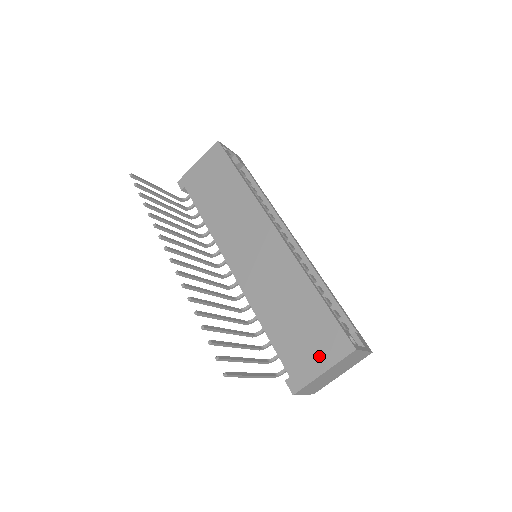
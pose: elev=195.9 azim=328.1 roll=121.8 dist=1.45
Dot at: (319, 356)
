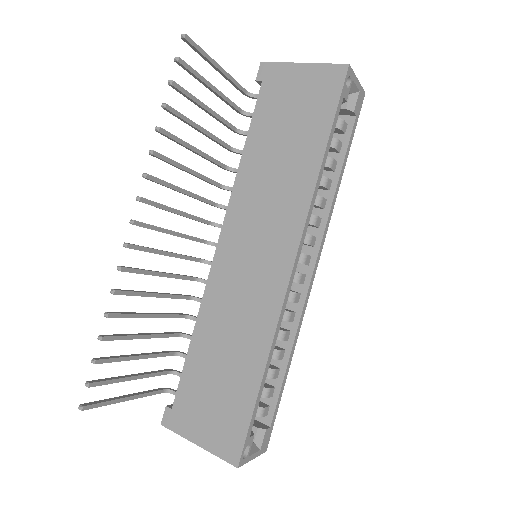
Dot at: (207, 429)
